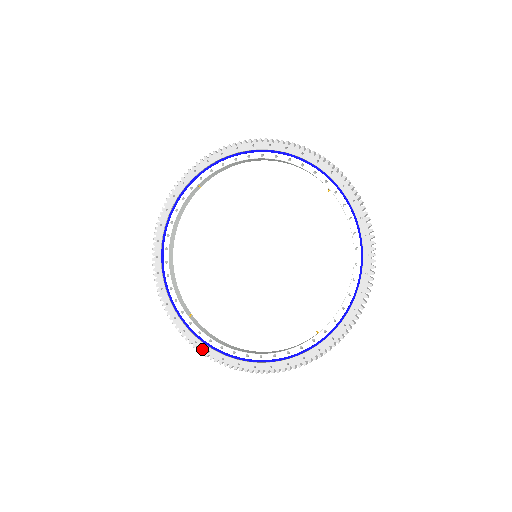
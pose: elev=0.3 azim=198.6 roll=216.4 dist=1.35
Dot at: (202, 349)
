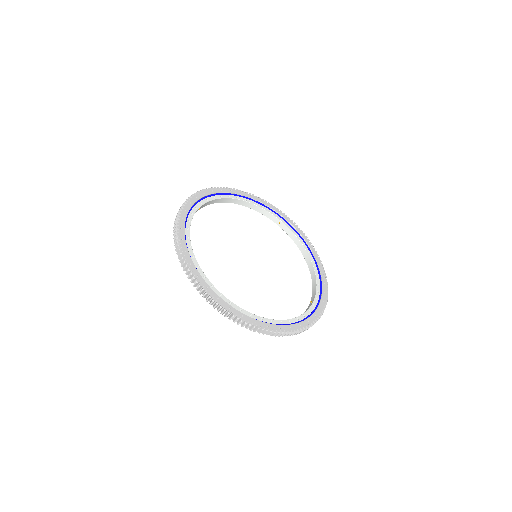
Dot at: (249, 321)
